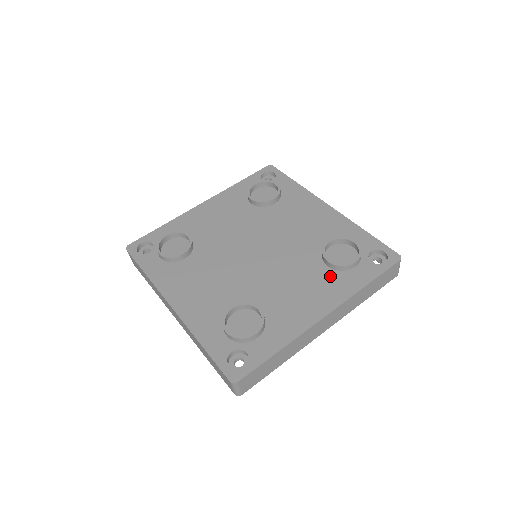
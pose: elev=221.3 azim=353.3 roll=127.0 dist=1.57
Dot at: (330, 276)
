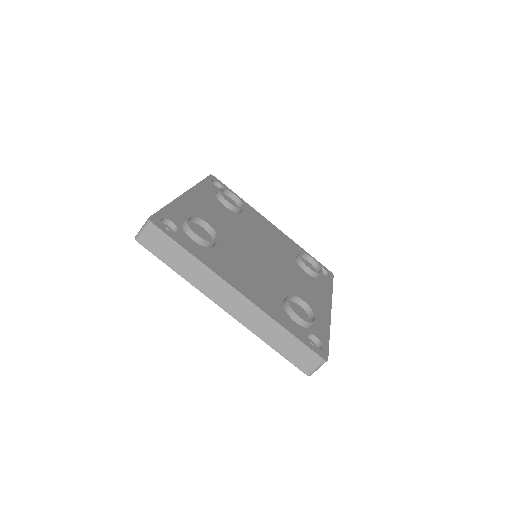
Dot at: (313, 281)
